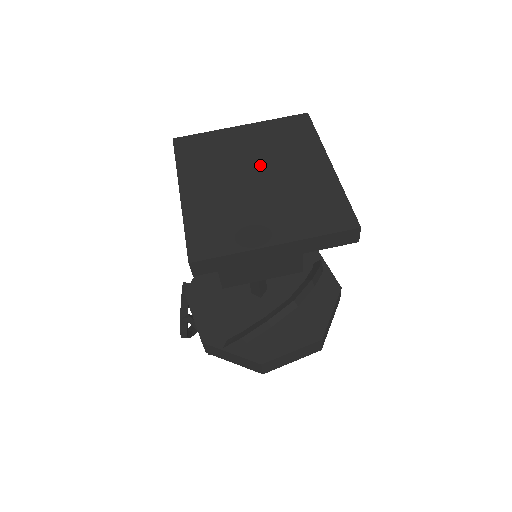
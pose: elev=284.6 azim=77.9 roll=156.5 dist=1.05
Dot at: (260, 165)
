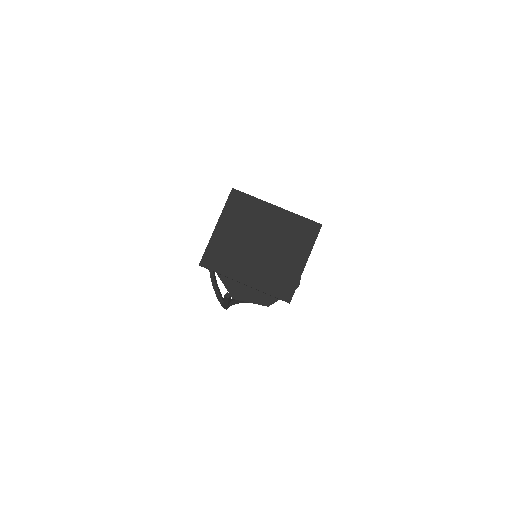
Dot at: (253, 237)
